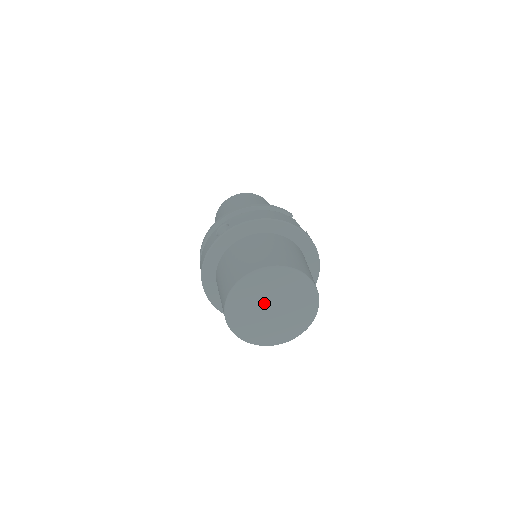
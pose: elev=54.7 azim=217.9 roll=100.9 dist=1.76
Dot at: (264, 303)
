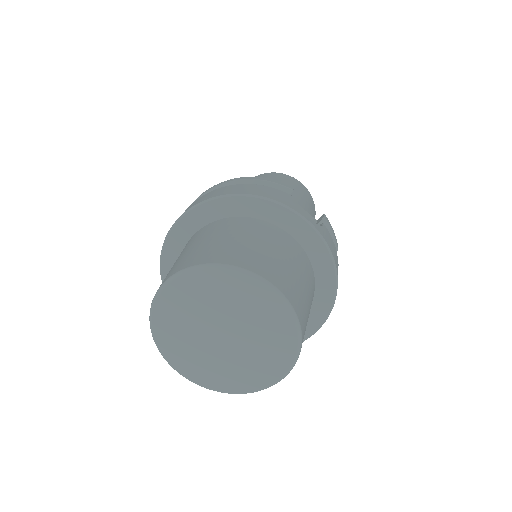
Dot at: (206, 325)
